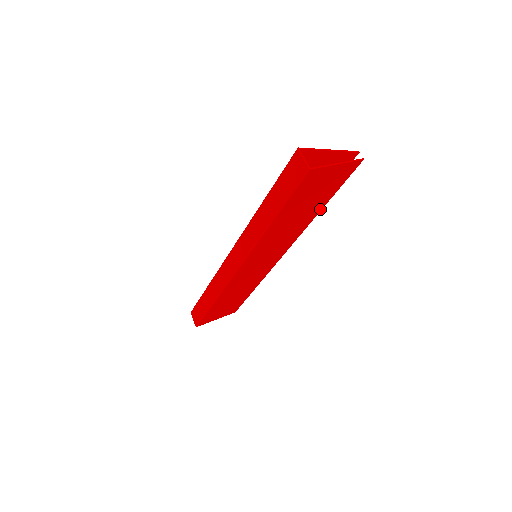
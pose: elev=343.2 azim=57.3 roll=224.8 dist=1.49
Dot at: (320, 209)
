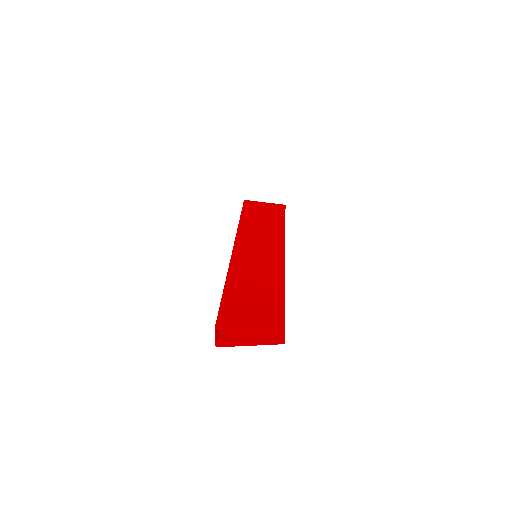
Dot at: occluded
